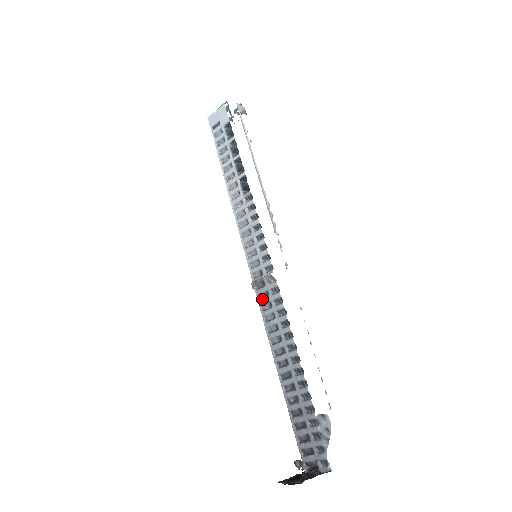
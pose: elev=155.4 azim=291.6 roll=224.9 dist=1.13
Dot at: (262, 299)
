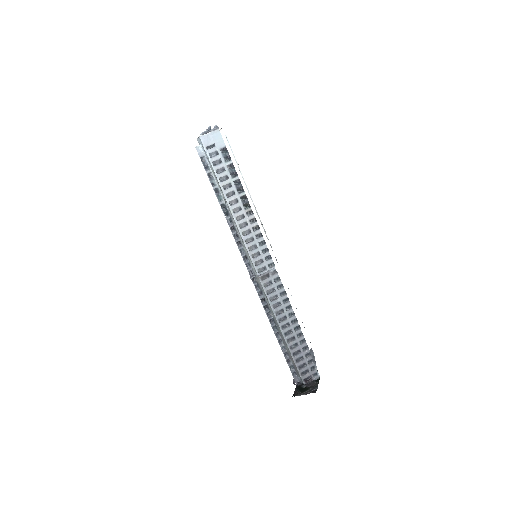
Dot at: (267, 287)
